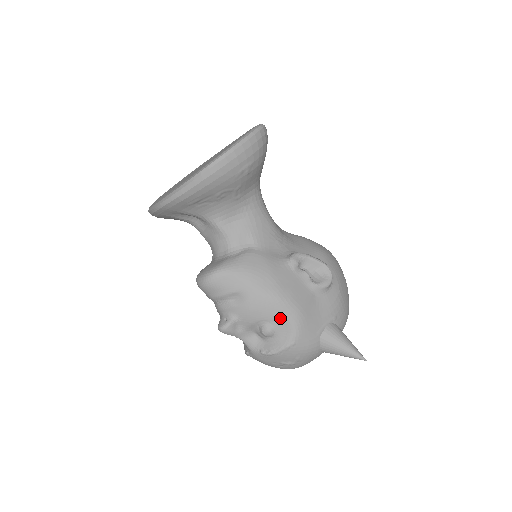
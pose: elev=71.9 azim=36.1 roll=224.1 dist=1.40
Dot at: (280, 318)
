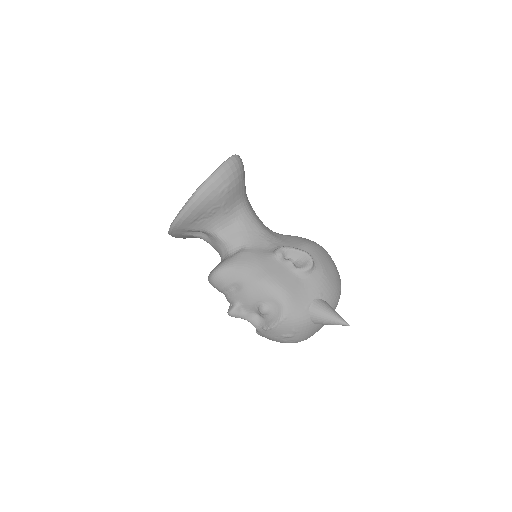
Dot at: (270, 298)
